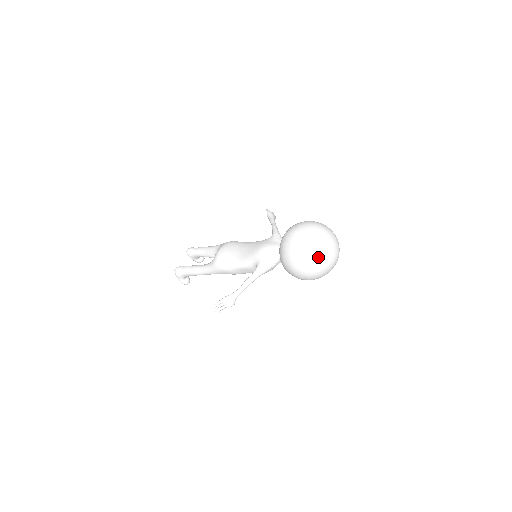
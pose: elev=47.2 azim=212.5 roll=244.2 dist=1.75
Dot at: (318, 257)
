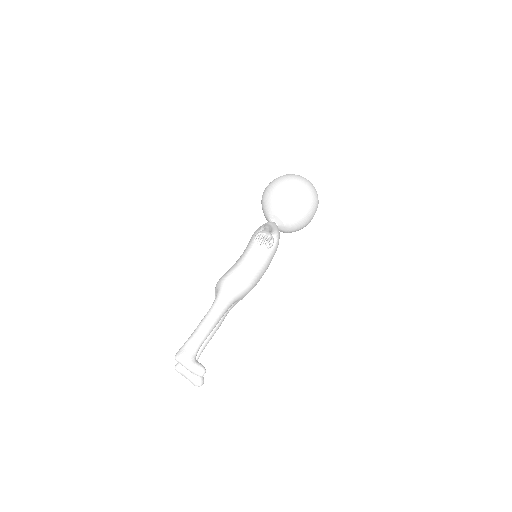
Dot at: occluded
